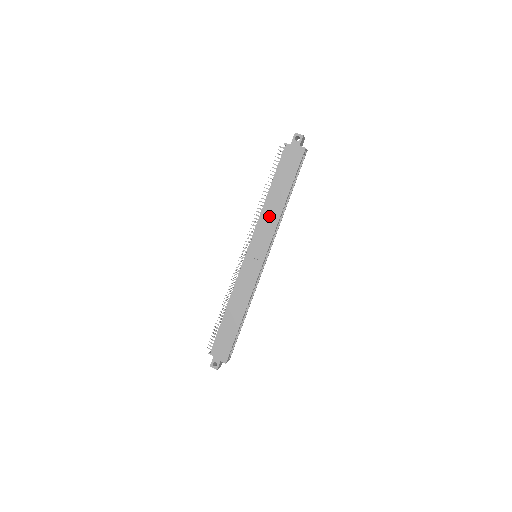
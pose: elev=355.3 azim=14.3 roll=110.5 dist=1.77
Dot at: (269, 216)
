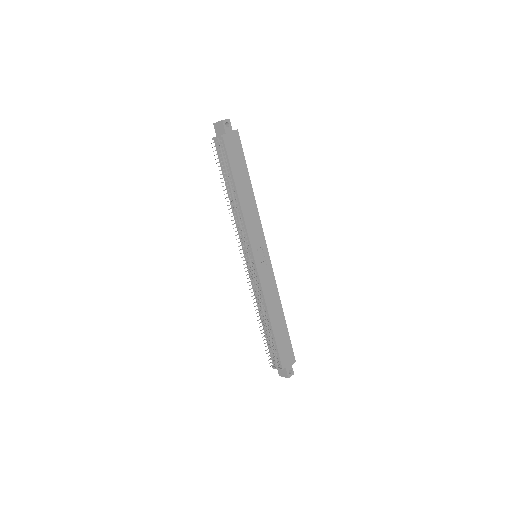
Dot at: (249, 211)
